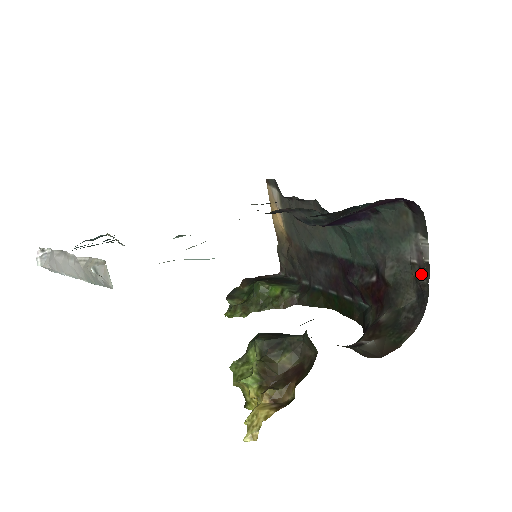
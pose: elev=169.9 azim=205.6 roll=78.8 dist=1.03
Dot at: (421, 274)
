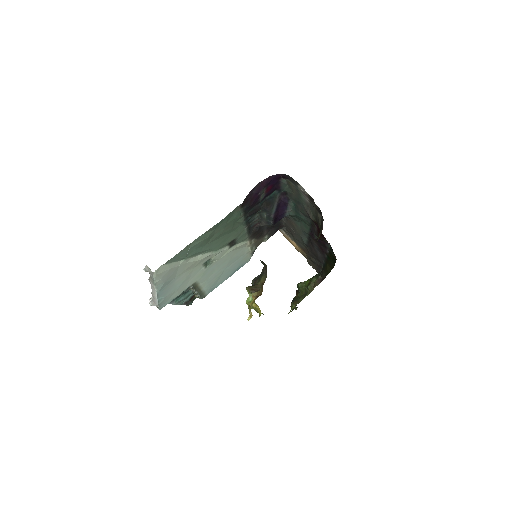
Dot at: (313, 203)
